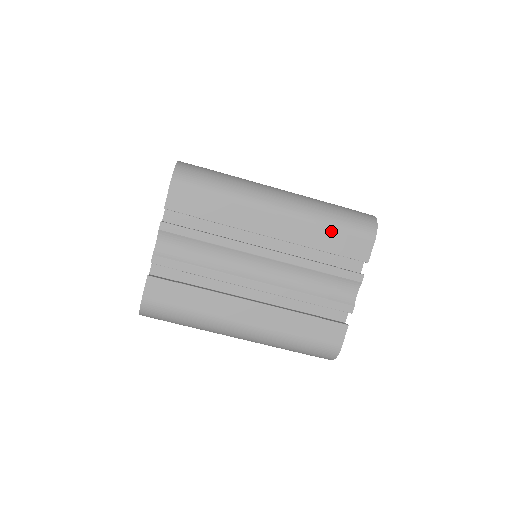
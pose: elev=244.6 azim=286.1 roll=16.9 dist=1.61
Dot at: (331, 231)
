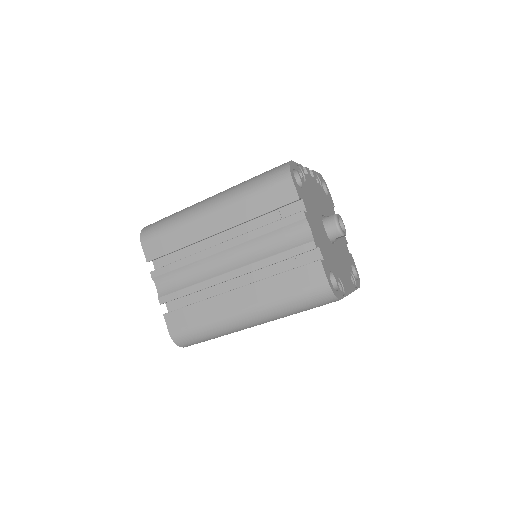
Dot at: (255, 197)
